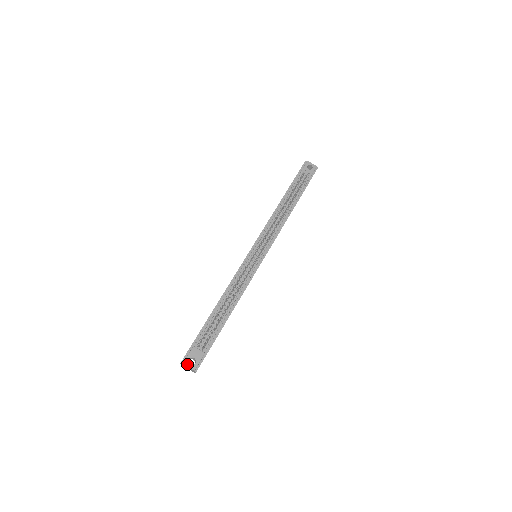
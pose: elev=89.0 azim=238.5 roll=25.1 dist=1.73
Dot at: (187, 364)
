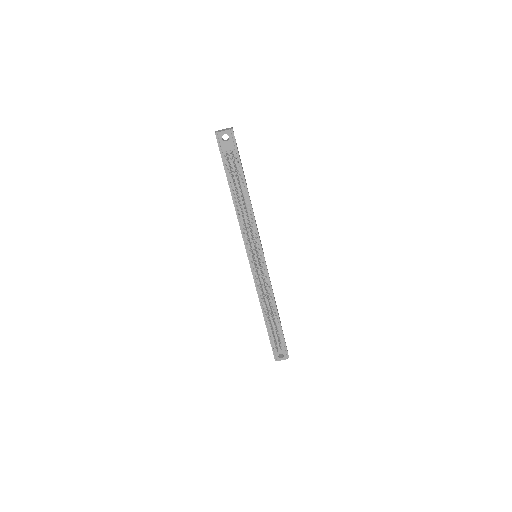
Dot at: (280, 360)
